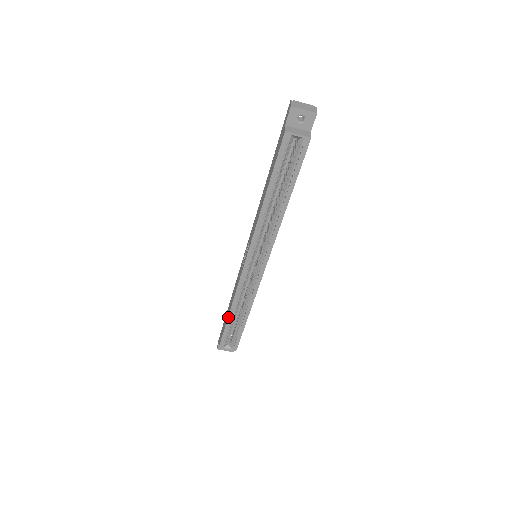
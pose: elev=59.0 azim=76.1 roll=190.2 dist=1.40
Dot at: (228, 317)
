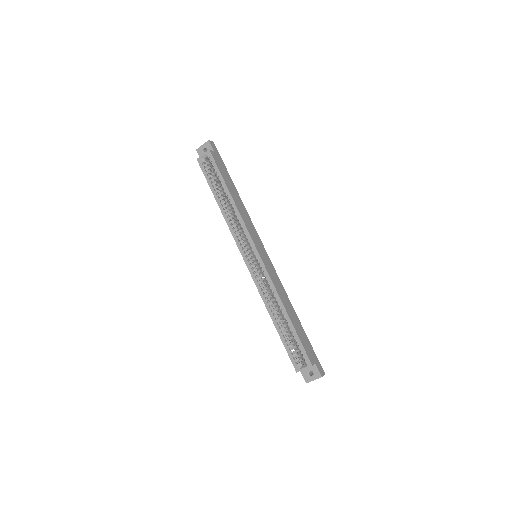
Dot at: (275, 326)
